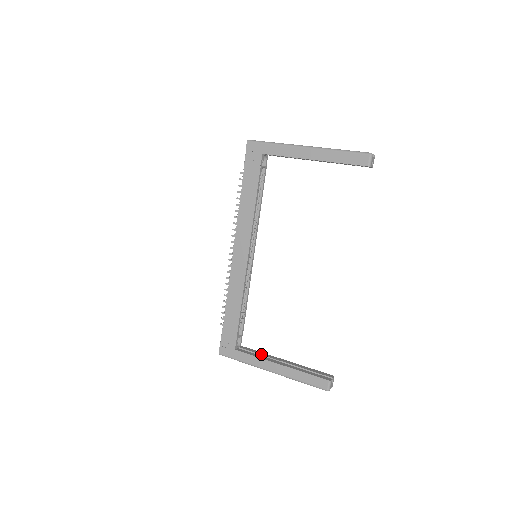
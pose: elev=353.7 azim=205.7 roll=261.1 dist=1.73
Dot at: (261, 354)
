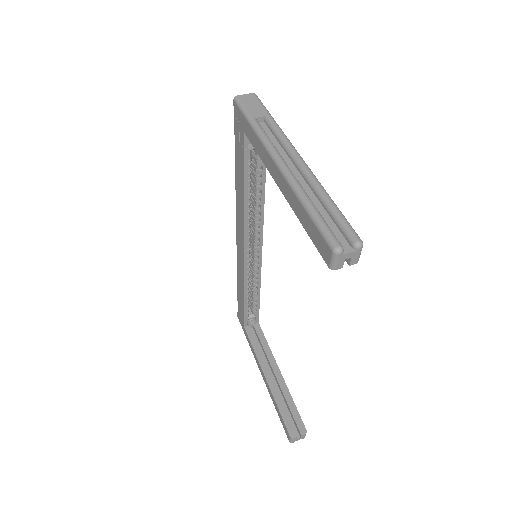
Dot at: (264, 349)
